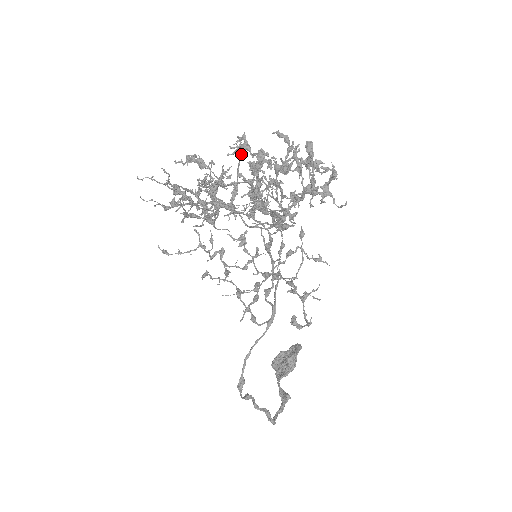
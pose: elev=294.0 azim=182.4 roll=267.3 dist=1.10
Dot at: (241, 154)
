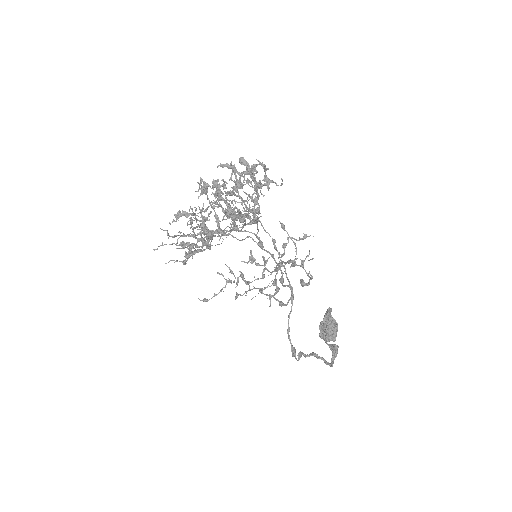
Dot at: (205, 192)
